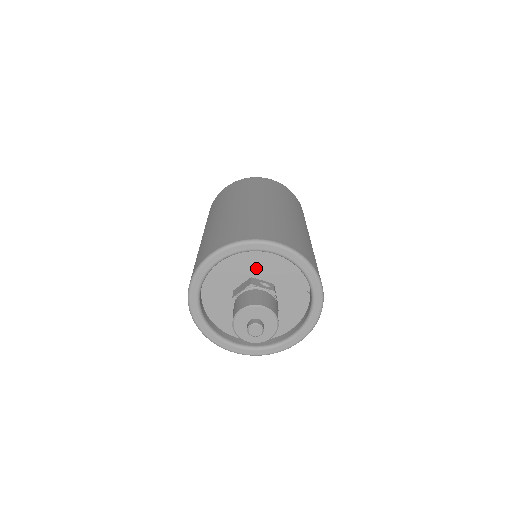
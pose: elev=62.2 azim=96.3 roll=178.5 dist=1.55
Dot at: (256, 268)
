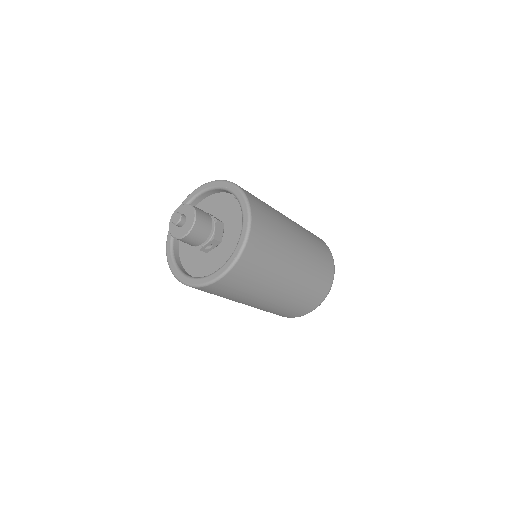
Dot at: occluded
